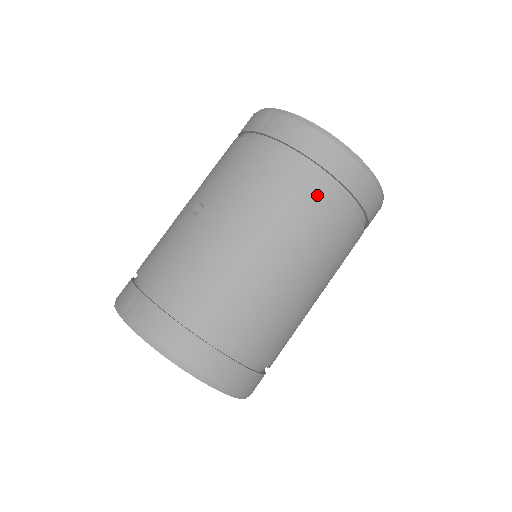
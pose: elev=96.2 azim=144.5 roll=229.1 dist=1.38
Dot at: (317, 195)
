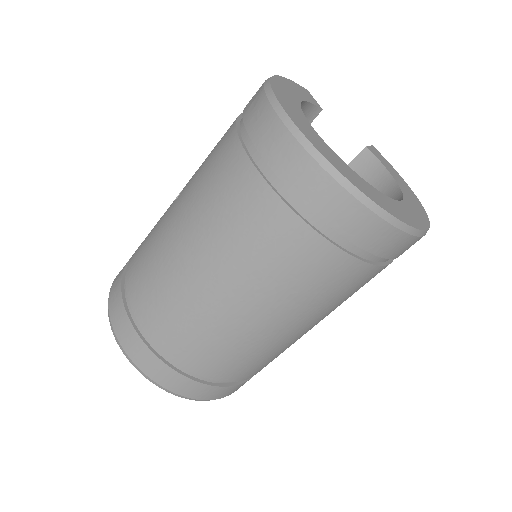
Dot at: (263, 210)
